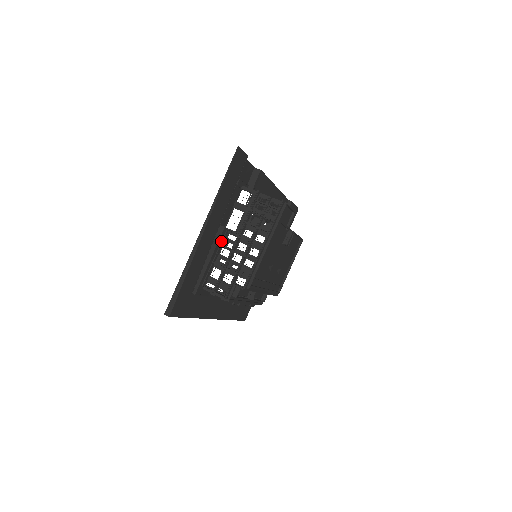
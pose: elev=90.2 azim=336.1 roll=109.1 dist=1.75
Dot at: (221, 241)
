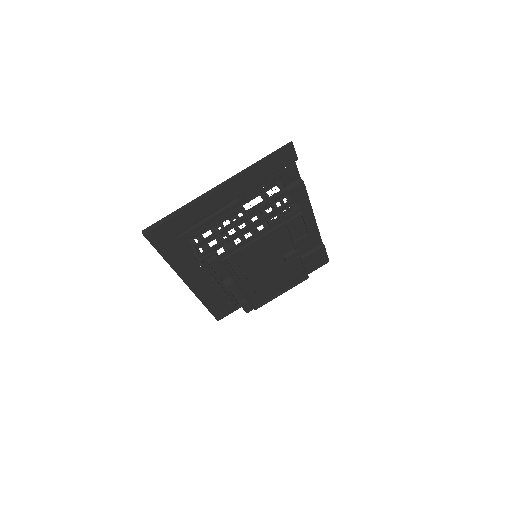
Dot at: (230, 212)
